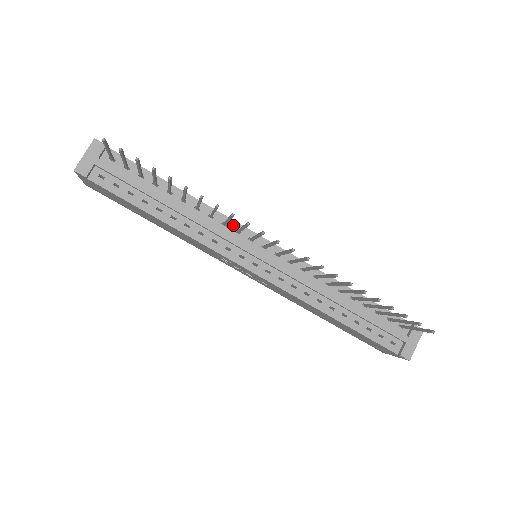
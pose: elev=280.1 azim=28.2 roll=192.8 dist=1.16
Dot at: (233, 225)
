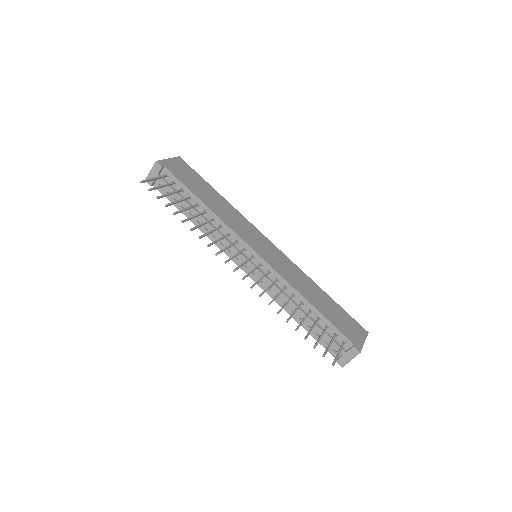
Dot at: (234, 236)
